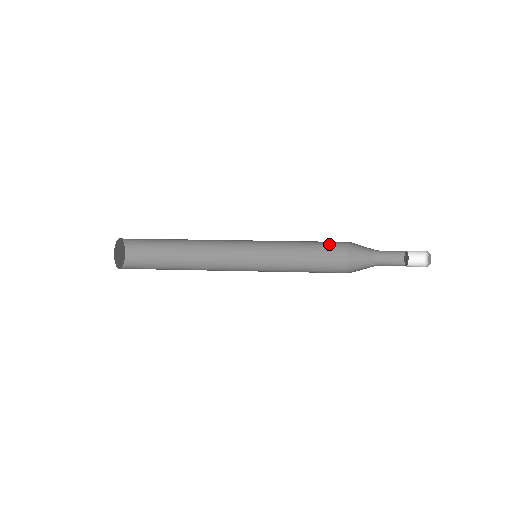
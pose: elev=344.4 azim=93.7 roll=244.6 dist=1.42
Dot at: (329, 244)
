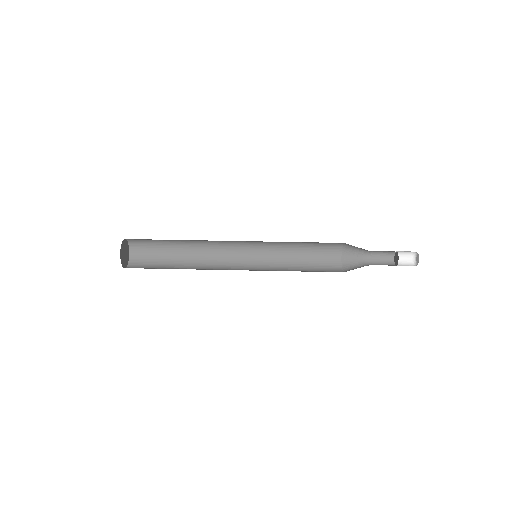
Dot at: (324, 245)
